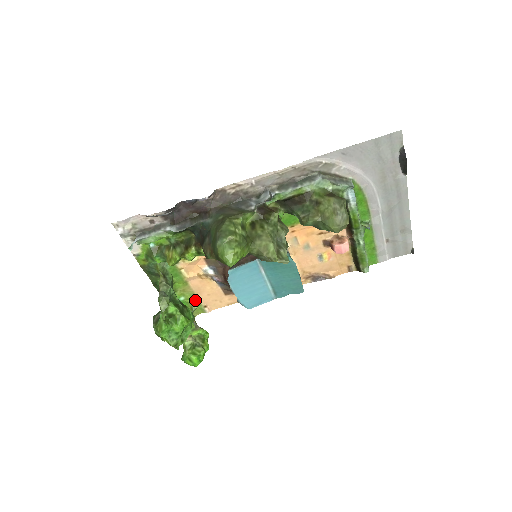
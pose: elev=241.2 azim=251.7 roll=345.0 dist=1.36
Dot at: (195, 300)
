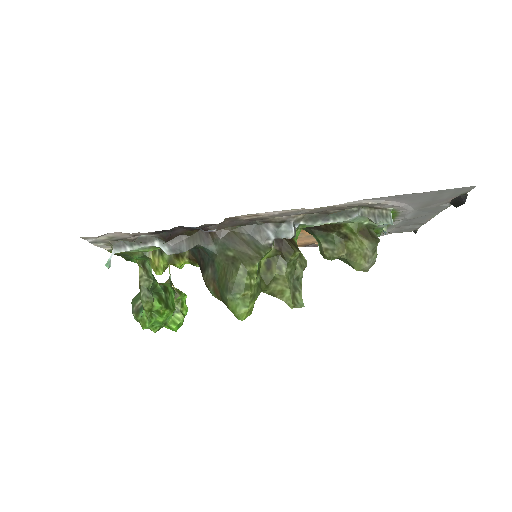
Dot at: occluded
